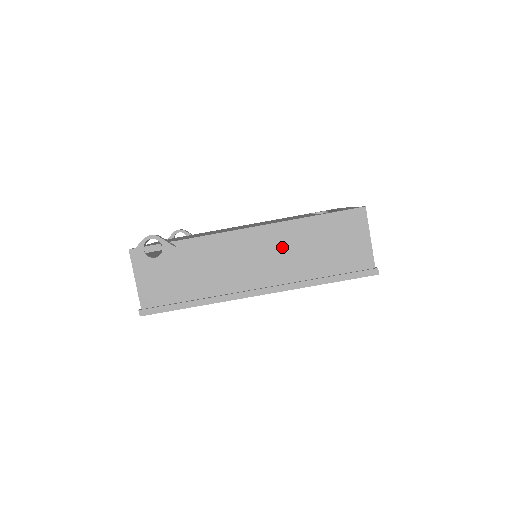
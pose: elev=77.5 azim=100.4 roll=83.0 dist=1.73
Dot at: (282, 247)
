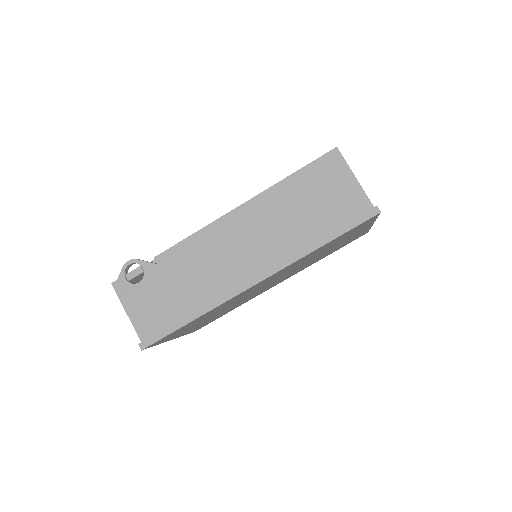
Dot at: (264, 223)
